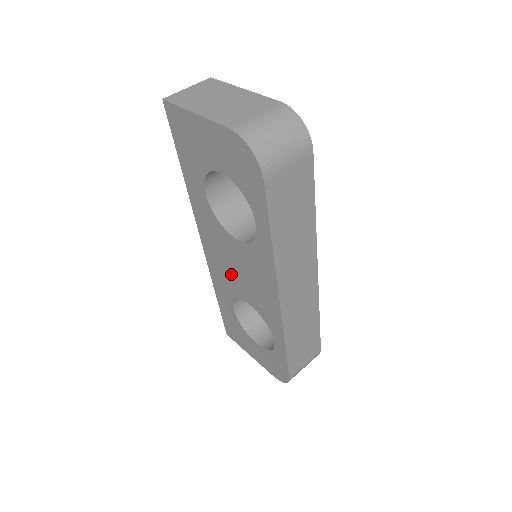
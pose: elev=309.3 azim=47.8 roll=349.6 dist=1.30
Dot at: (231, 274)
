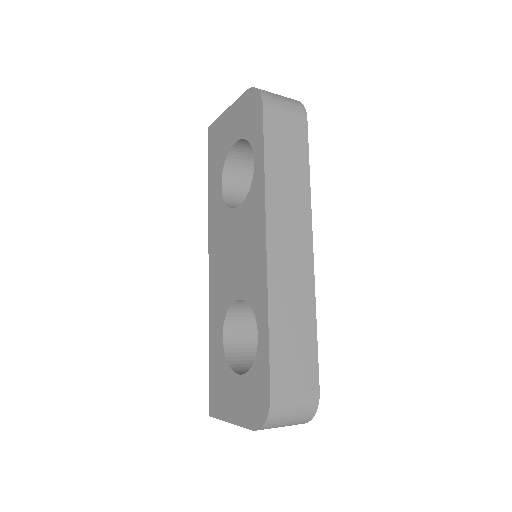
Dot at: (228, 271)
